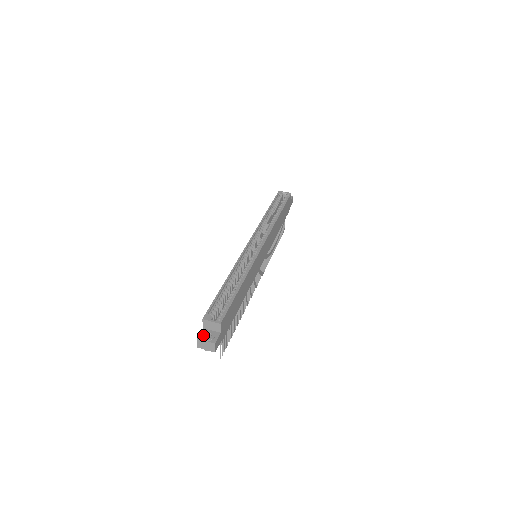
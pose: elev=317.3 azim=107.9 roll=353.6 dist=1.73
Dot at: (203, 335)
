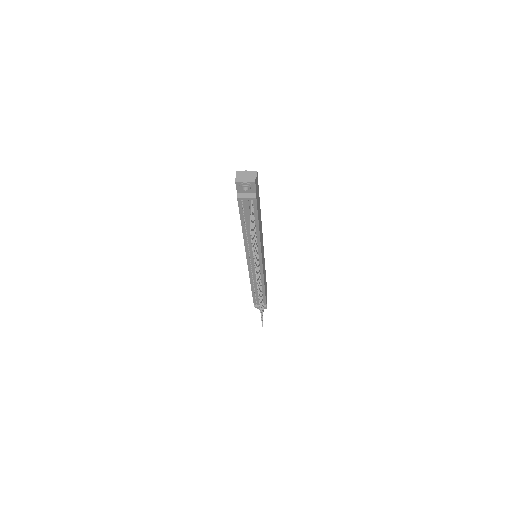
Dot at: occluded
